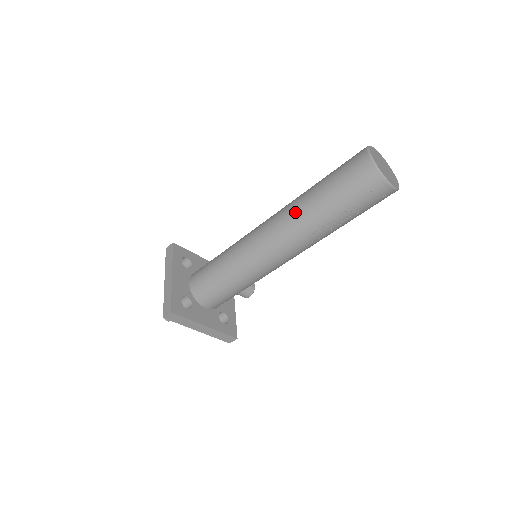
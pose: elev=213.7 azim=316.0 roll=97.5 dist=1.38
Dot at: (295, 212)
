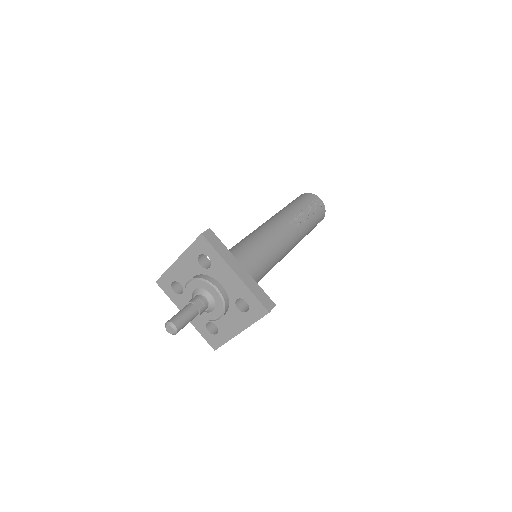
Dot at: (275, 215)
